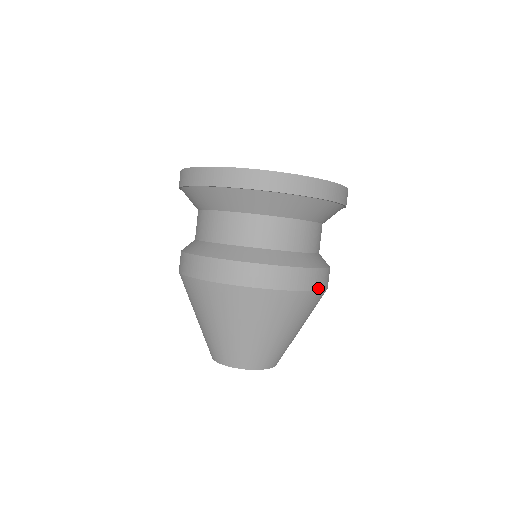
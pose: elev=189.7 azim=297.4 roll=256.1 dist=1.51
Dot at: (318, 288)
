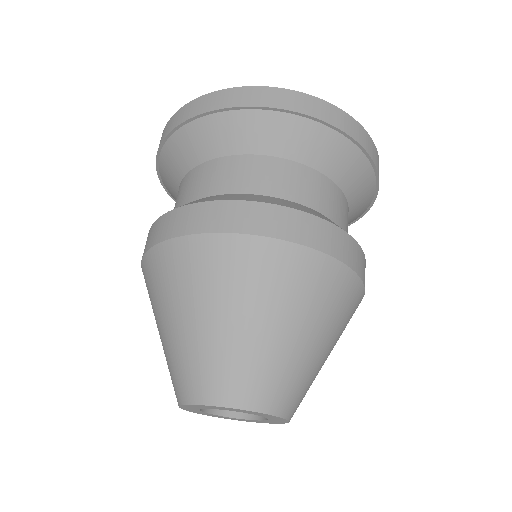
Dot at: (290, 237)
